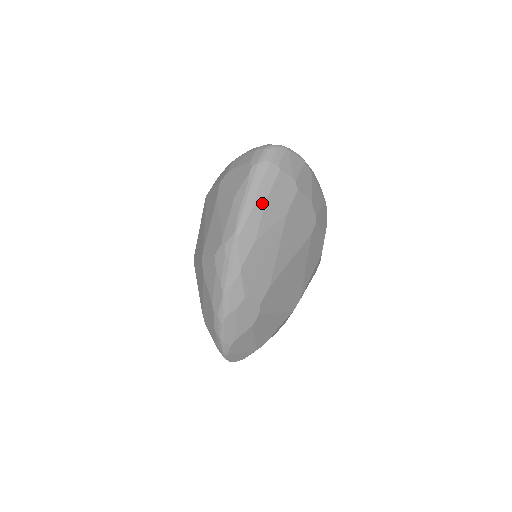
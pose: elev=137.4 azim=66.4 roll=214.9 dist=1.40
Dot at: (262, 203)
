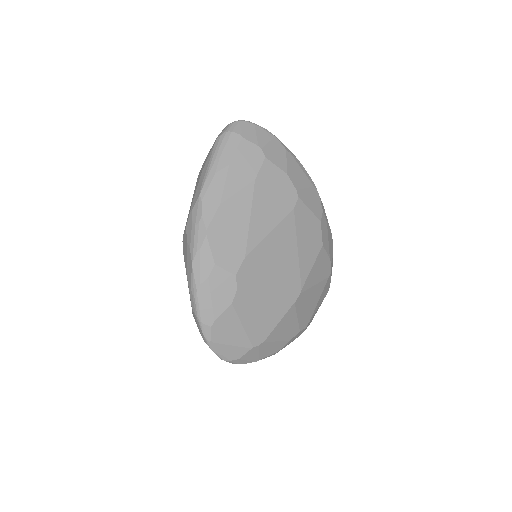
Dot at: (225, 168)
